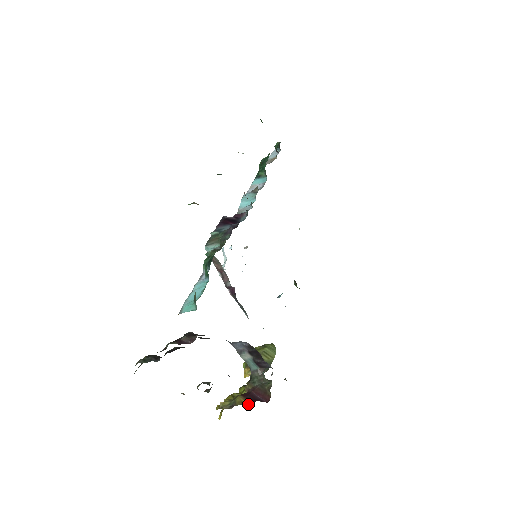
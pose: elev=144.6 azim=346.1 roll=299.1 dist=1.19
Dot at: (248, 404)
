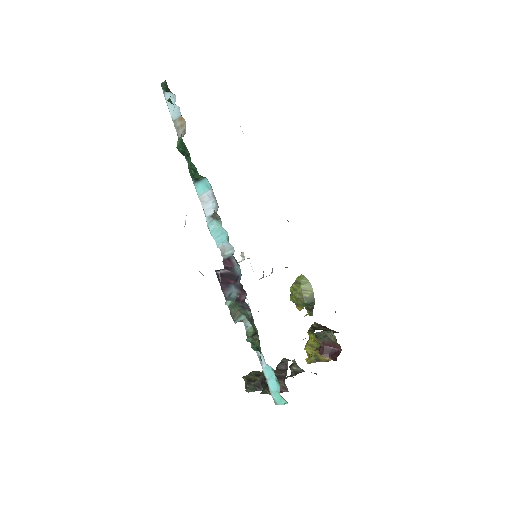
Dot at: (330, 360)
